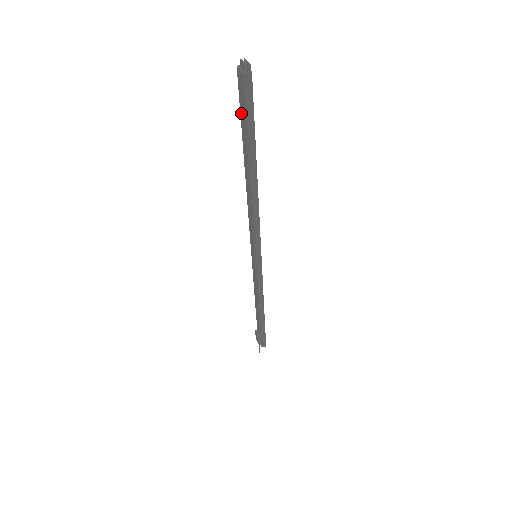
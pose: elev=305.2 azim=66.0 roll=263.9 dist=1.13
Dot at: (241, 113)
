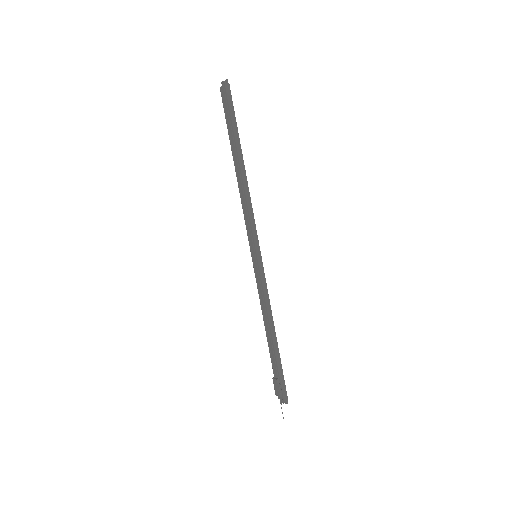
Dot at: (226, 119)
